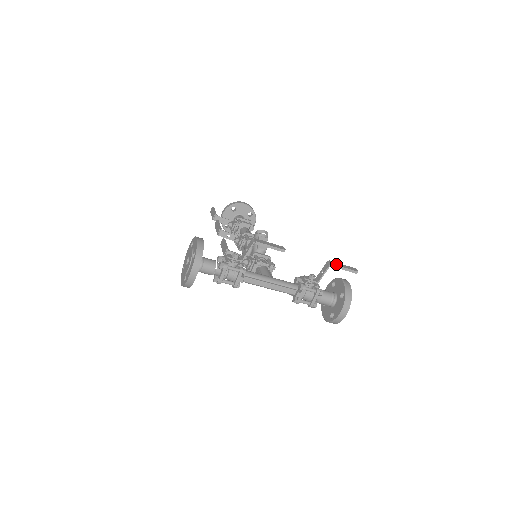
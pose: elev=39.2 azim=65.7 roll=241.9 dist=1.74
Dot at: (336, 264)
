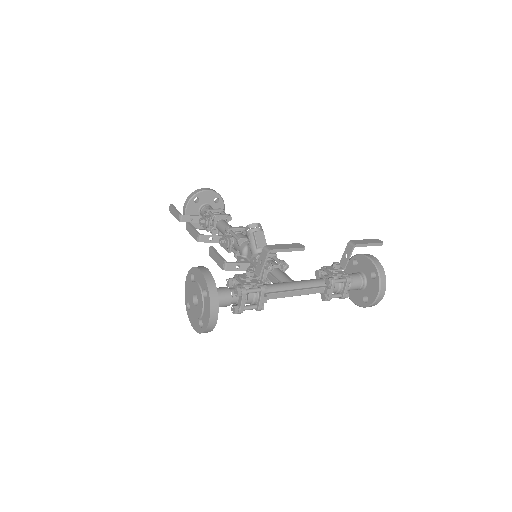
Dot at: (359, 242)
